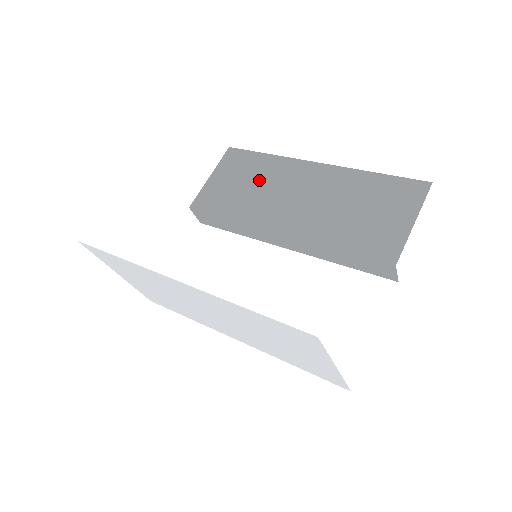
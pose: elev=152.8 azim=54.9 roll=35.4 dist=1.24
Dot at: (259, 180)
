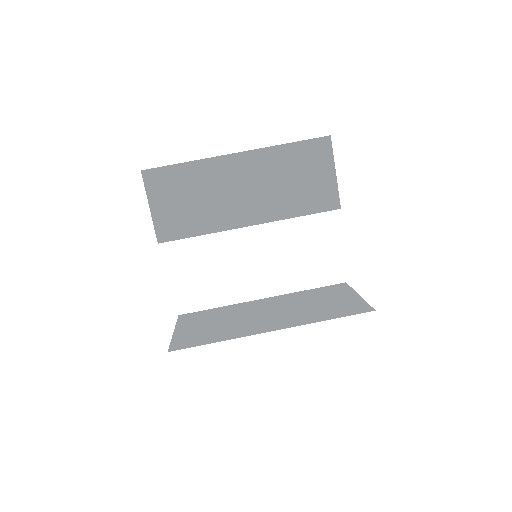
Dot at: (199, 191)
